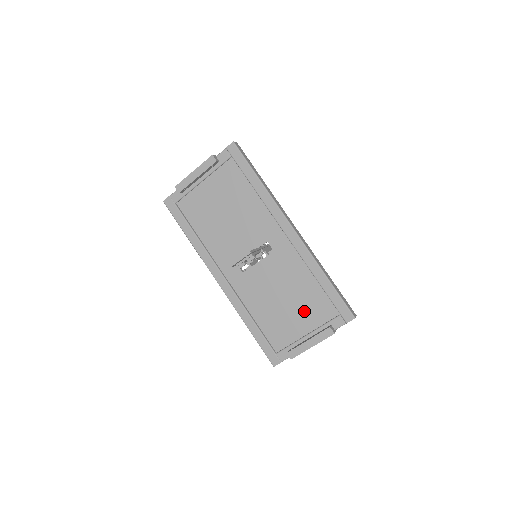
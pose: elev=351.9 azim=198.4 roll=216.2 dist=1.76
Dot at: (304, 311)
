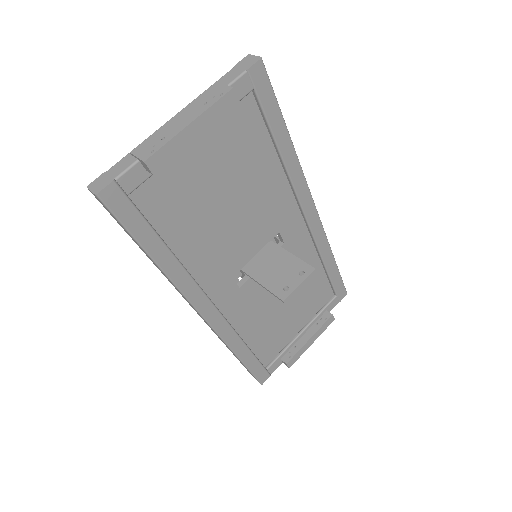
Dot at: (302, 306)
